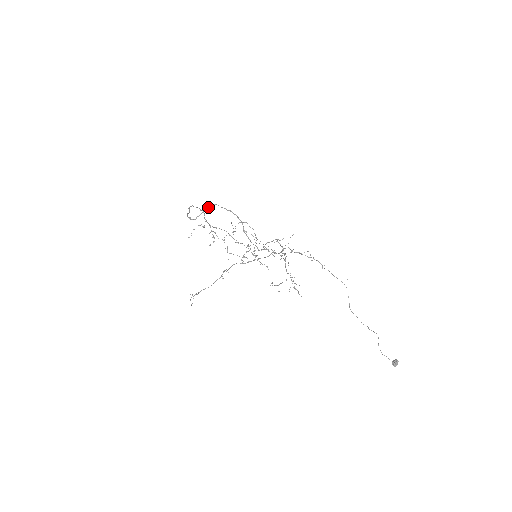
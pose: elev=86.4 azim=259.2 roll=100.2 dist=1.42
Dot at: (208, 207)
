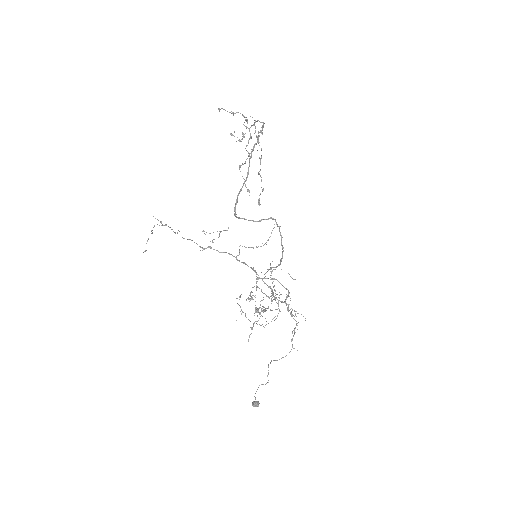
Dot at: (268, 219)
